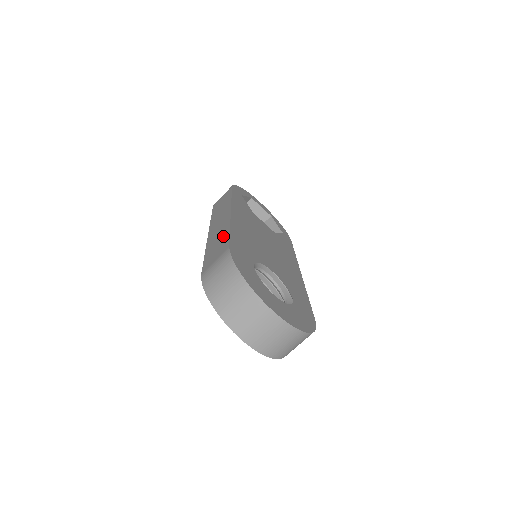
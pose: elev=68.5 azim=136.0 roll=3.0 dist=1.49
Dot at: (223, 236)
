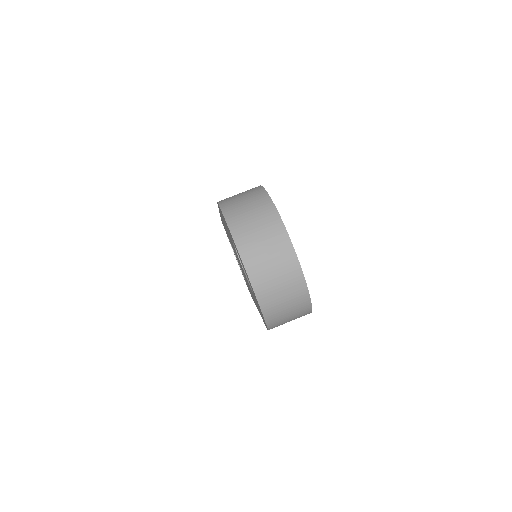
Dot at: occluded
